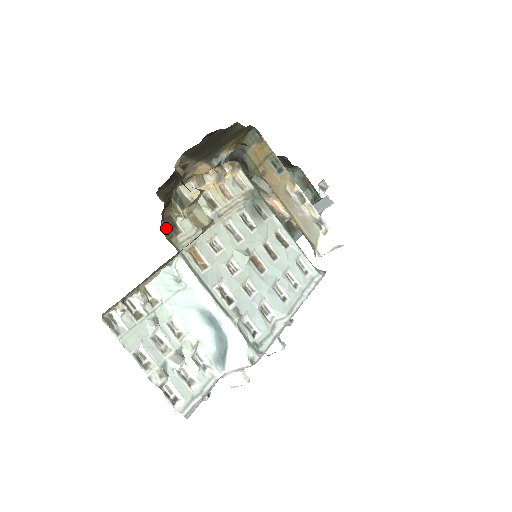
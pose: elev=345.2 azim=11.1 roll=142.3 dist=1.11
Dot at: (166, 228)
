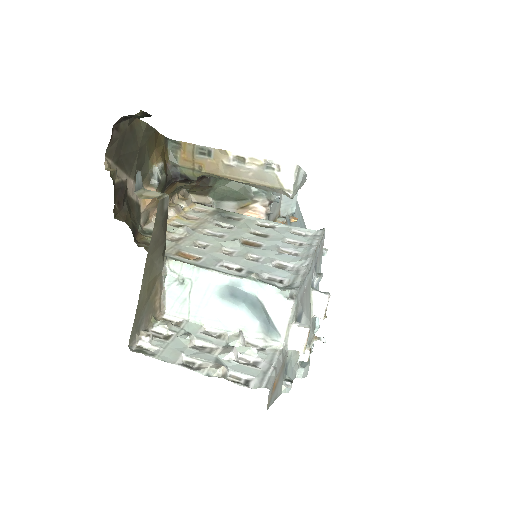
Dot at: (144, 247)
